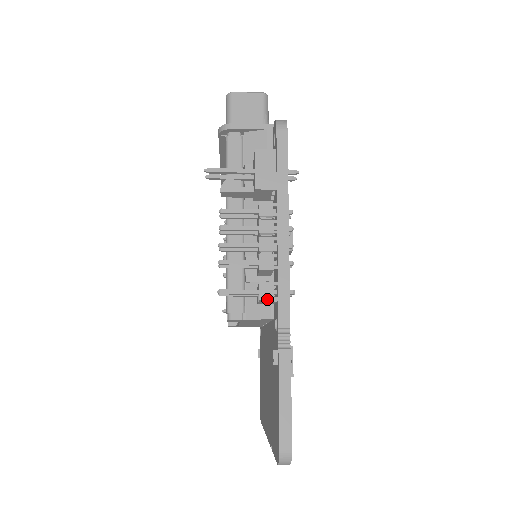
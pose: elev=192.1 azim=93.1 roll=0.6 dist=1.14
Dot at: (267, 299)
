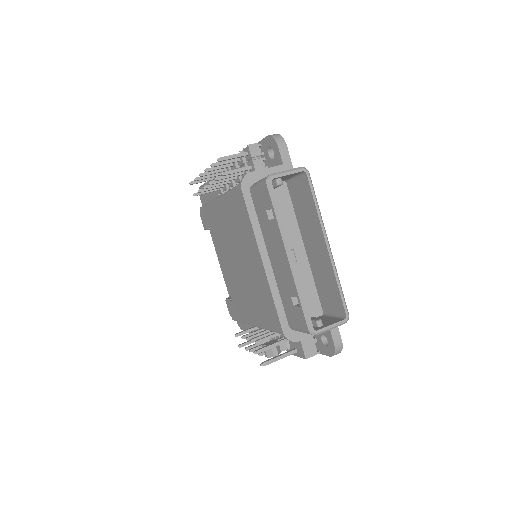
Dot at: occluded
